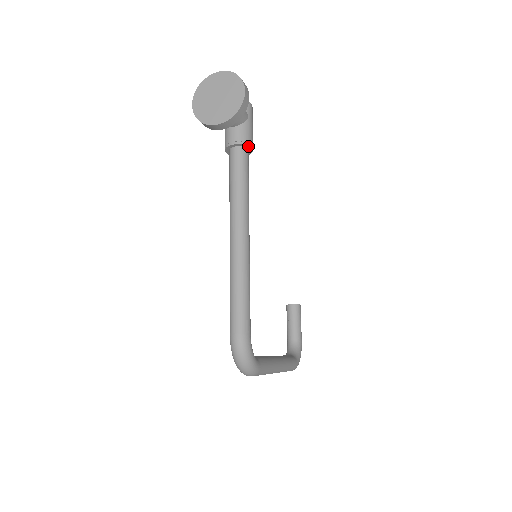
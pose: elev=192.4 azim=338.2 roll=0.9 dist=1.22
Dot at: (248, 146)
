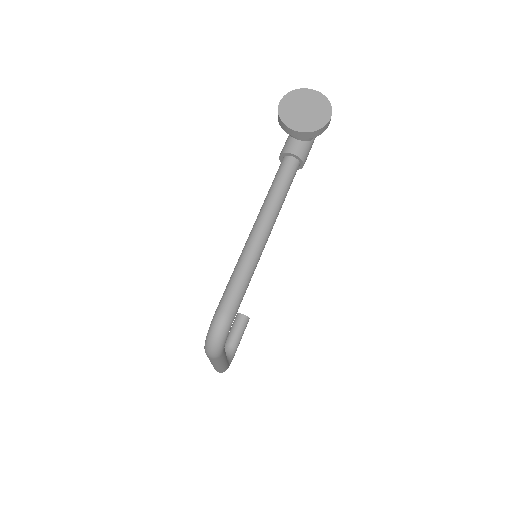
Dot at: (302, 162)
